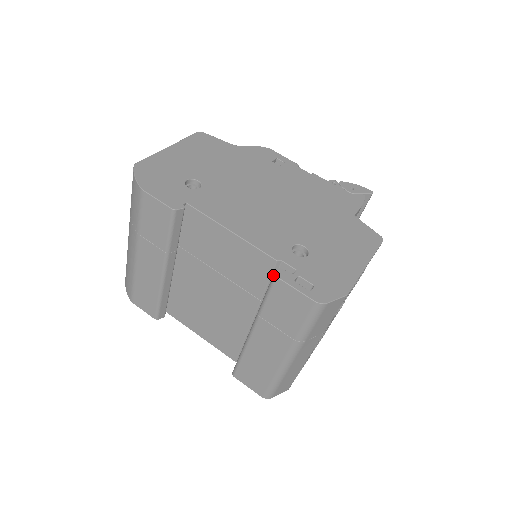
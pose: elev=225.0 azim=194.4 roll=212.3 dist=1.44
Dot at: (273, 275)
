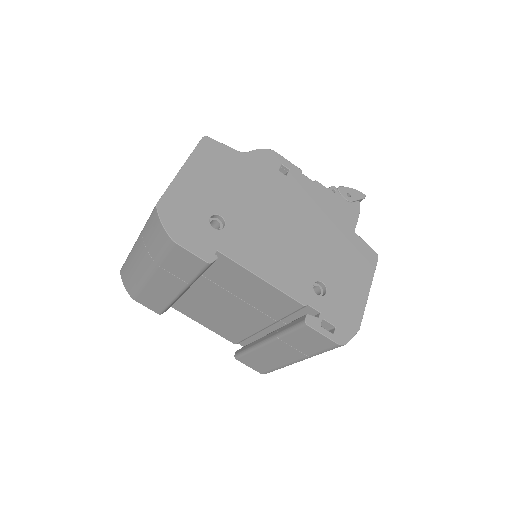
Dot at: (303, 322)
